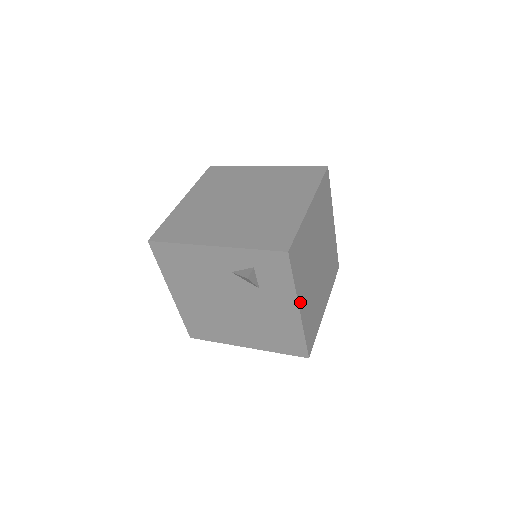
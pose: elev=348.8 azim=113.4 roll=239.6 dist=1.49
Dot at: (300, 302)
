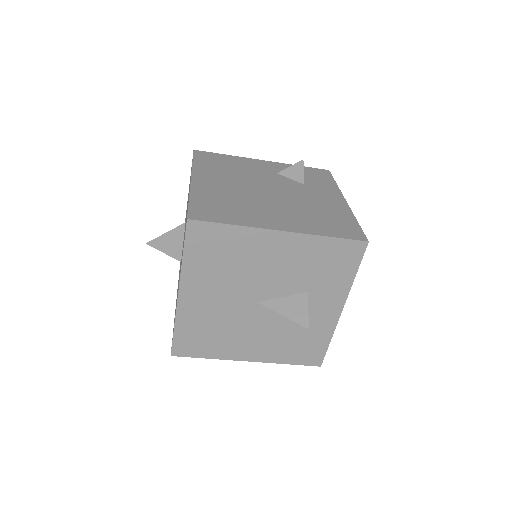
Dot at: occluded
